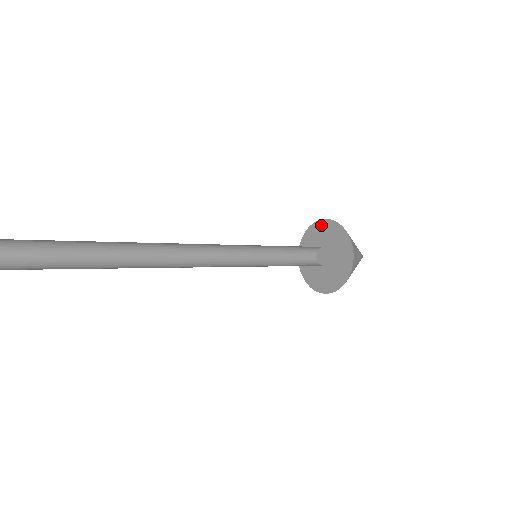
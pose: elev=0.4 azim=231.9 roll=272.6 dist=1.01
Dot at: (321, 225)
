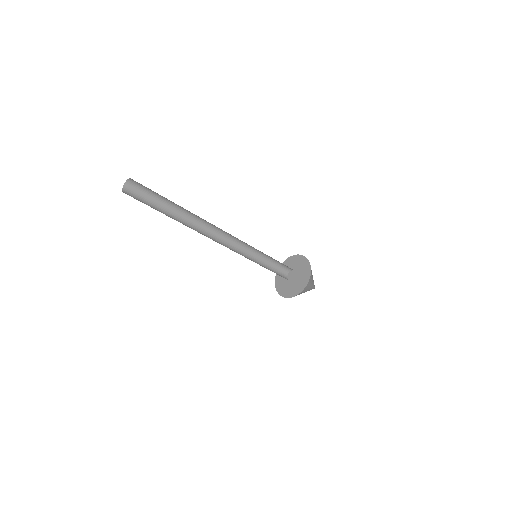
Dot at: occluded
